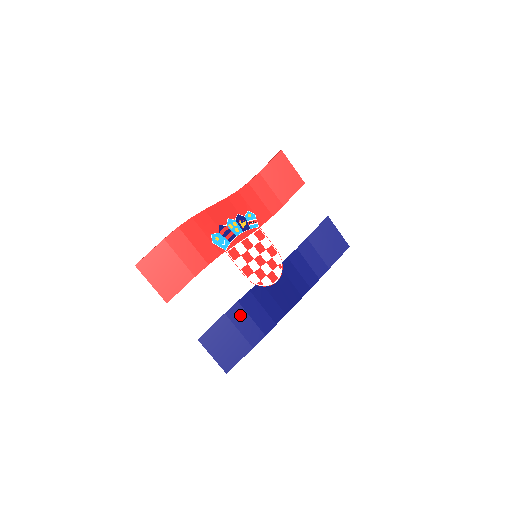
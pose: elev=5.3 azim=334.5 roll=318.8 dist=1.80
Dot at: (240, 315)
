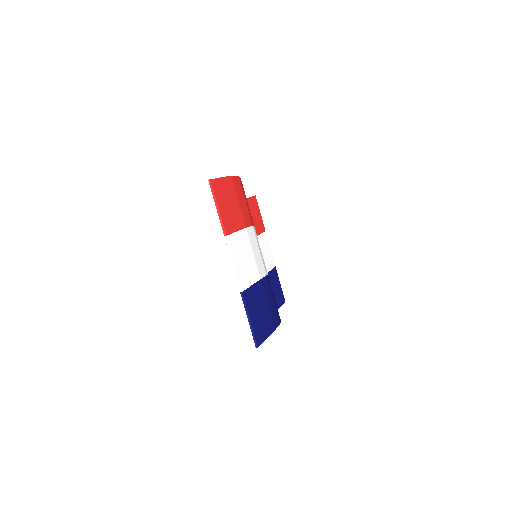
Dot at: (268, 290)
